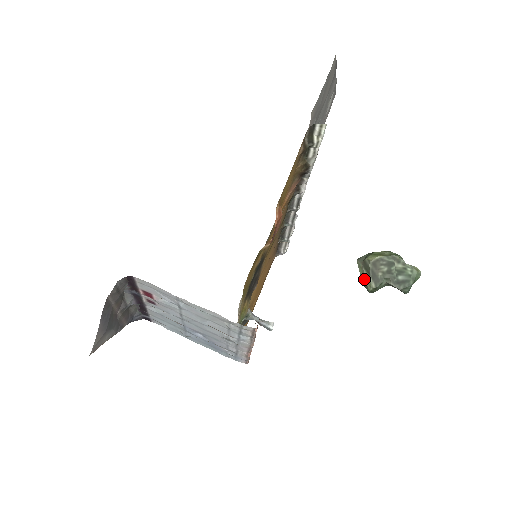
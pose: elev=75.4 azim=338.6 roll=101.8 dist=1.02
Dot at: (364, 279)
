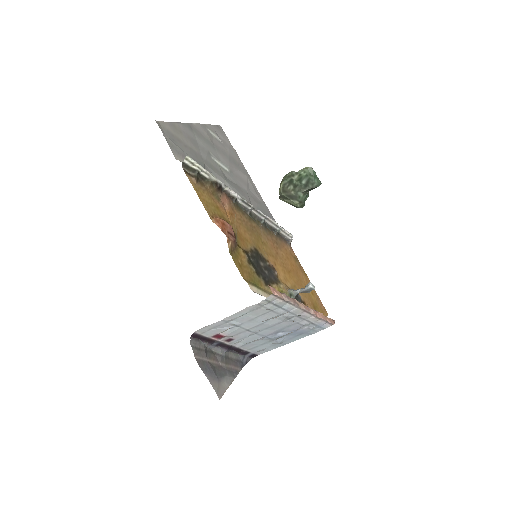
Dot at: (291, 204)
